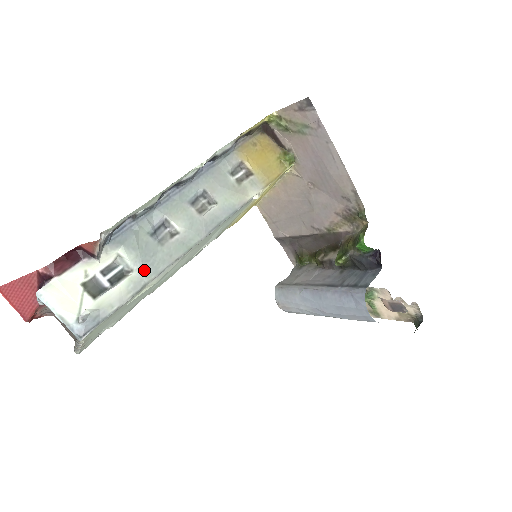
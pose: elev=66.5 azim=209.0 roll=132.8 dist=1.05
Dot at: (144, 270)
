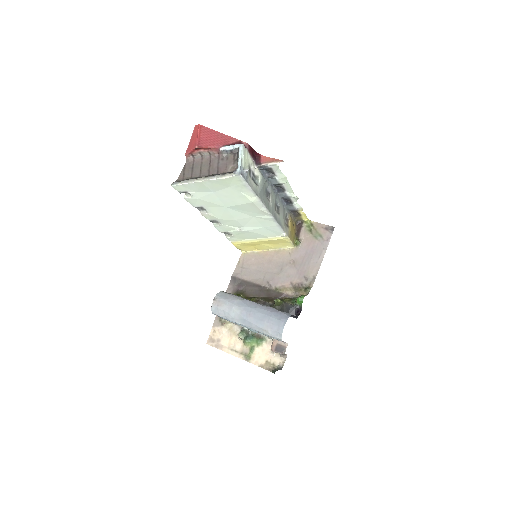
Dot at: (260, 192)
